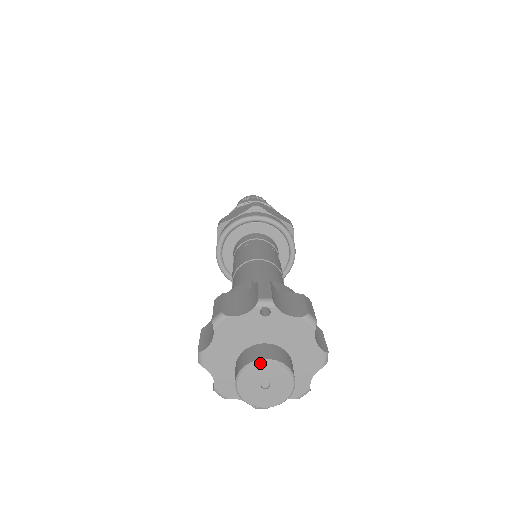
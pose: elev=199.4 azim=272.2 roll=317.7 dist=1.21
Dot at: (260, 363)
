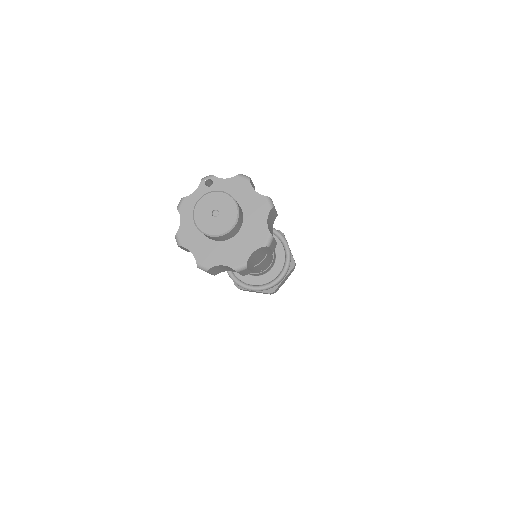
Dot at: (204, 196)
